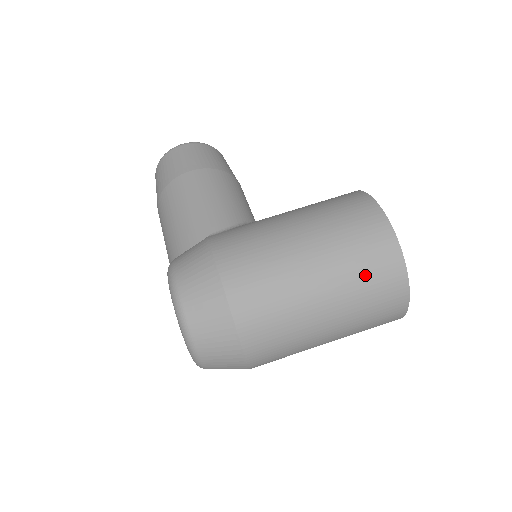
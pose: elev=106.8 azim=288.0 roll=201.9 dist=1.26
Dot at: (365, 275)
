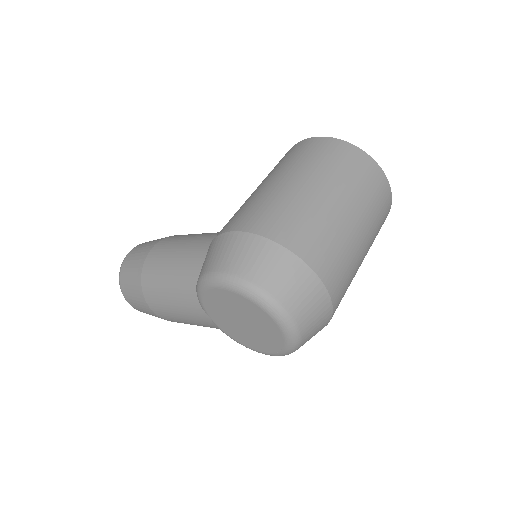
Dot at: (341, 166)
